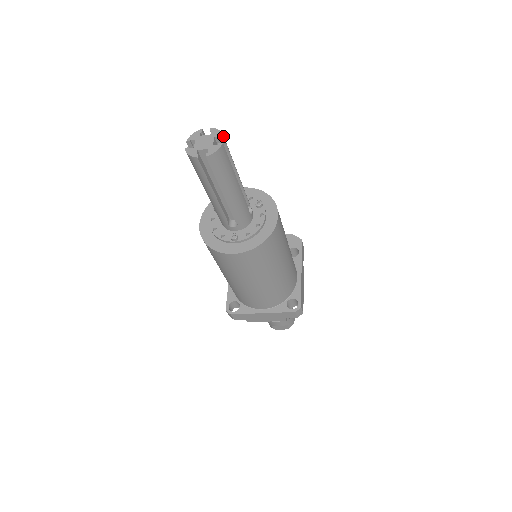
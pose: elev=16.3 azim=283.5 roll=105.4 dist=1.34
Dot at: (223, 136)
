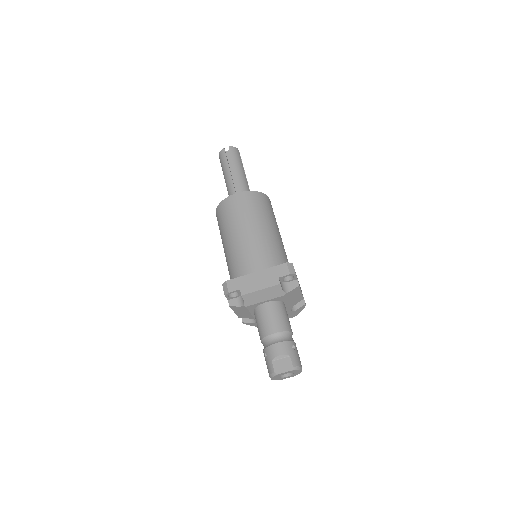
Dot at: (239, 152)
